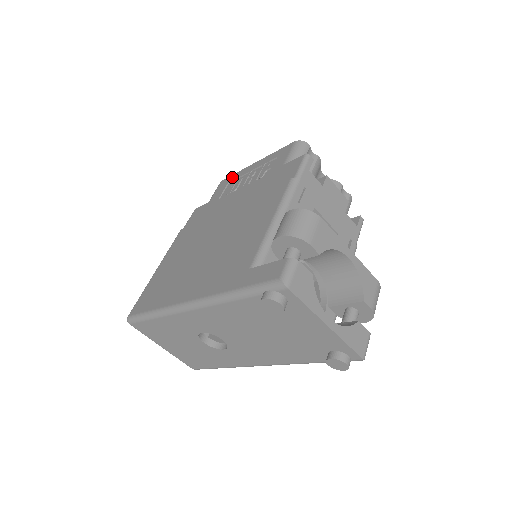
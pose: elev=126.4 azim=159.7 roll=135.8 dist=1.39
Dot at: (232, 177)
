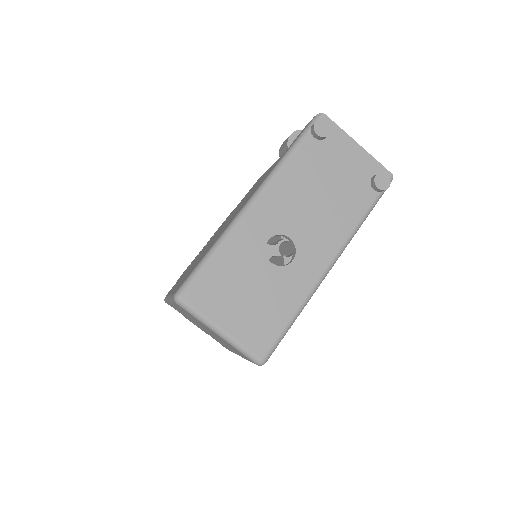
Dot at: (189, 265)
